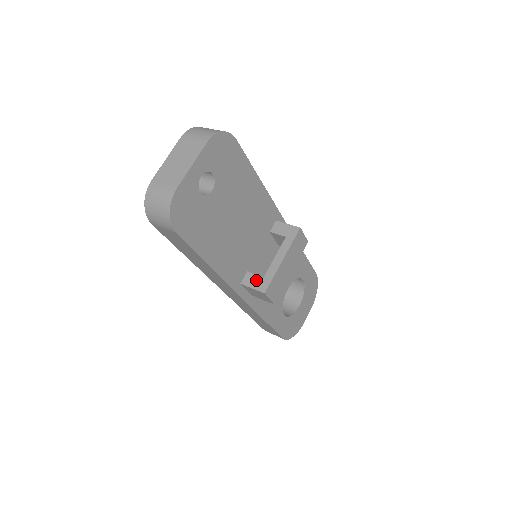
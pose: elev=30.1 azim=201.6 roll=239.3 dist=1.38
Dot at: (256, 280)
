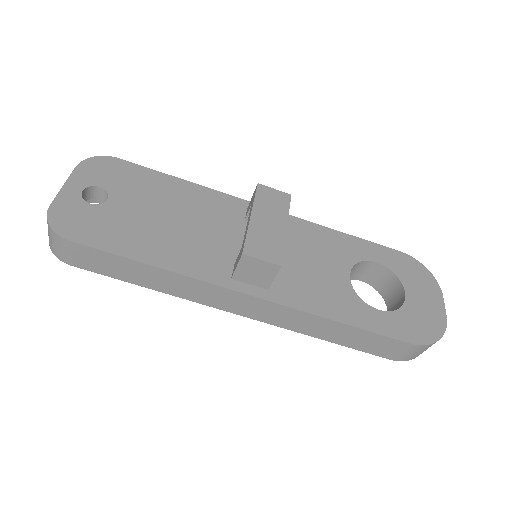
Dot at: (238, 257)
